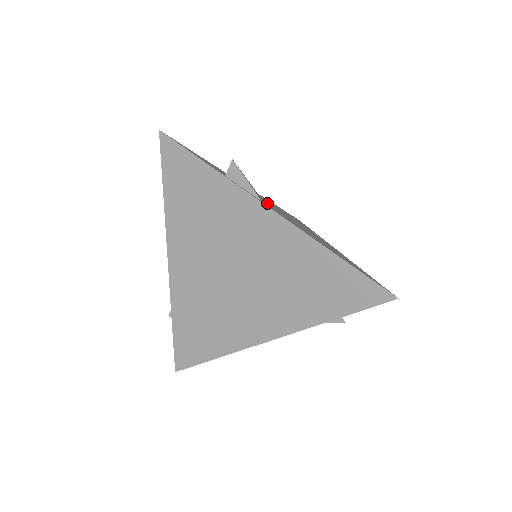
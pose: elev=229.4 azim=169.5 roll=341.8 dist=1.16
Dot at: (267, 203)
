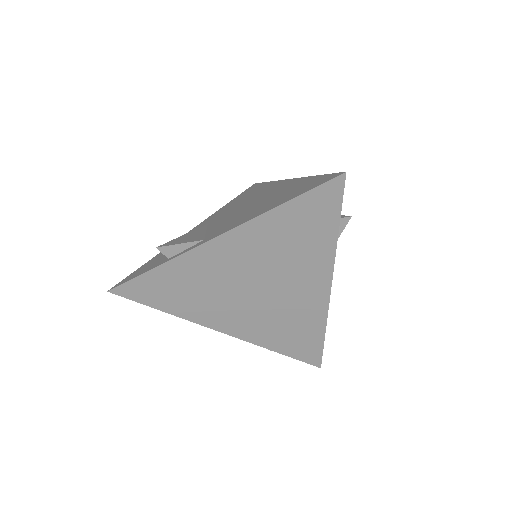
Dot at: (212, 228)
